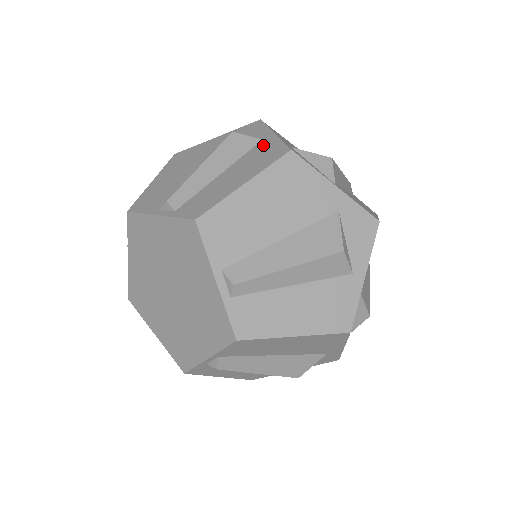
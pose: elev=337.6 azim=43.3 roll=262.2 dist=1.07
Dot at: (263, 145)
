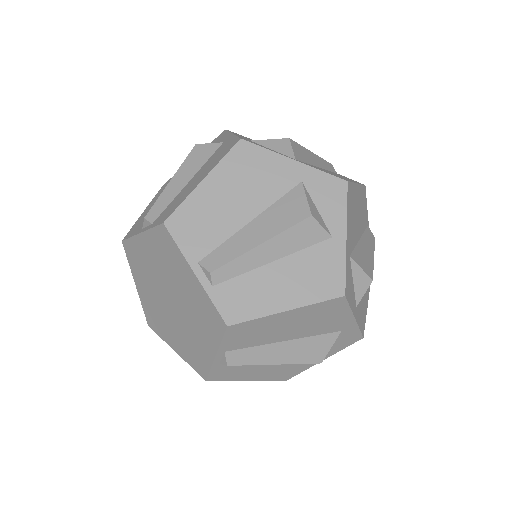
Dot at: (328, 251)
